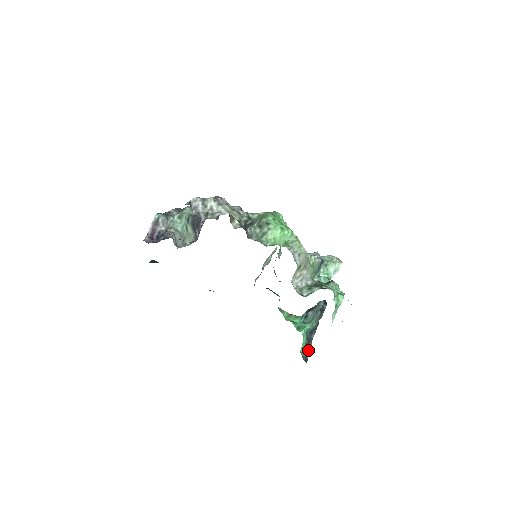
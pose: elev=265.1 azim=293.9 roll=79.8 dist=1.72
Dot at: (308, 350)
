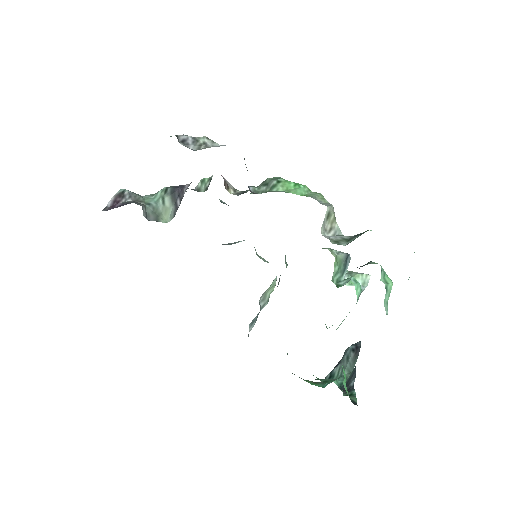
Dot at: (352, 395)
